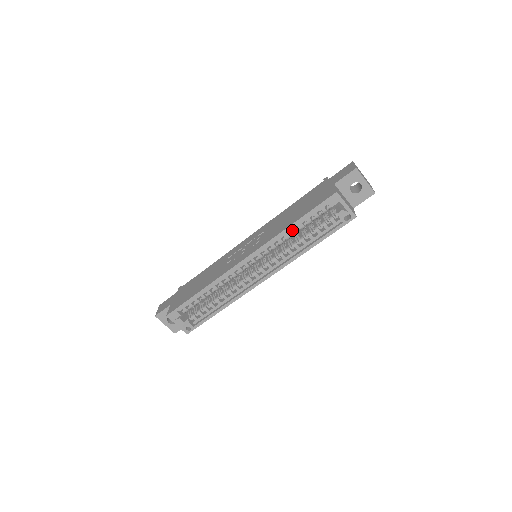
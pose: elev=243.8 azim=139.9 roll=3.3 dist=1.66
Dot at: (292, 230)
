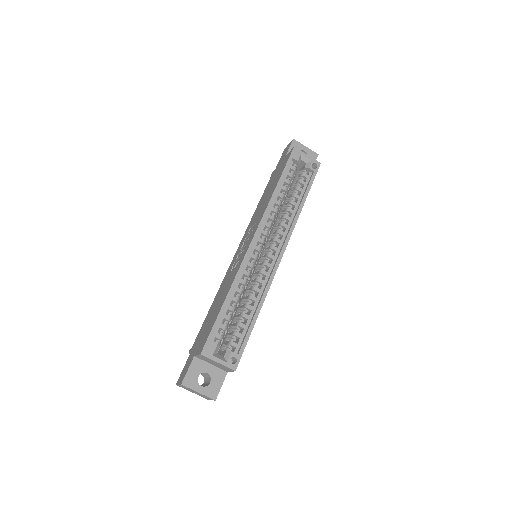
Dot at: (278, 195)
